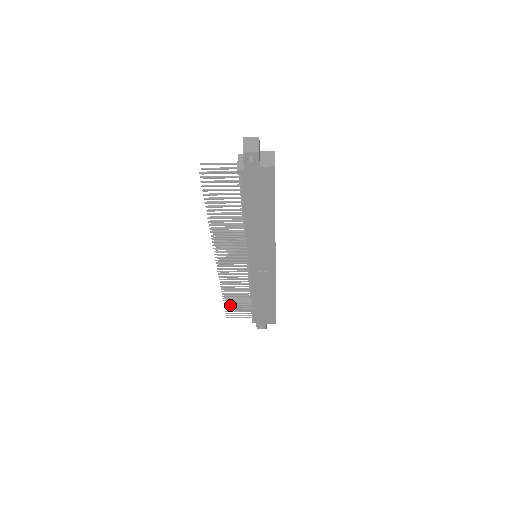
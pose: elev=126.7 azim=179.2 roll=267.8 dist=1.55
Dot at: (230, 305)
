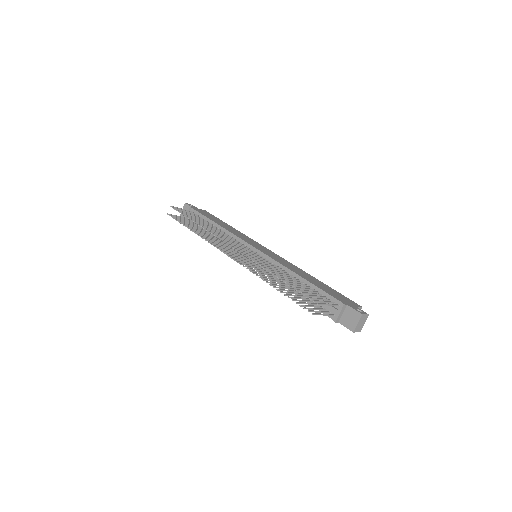
Dot at: (186, 225)
